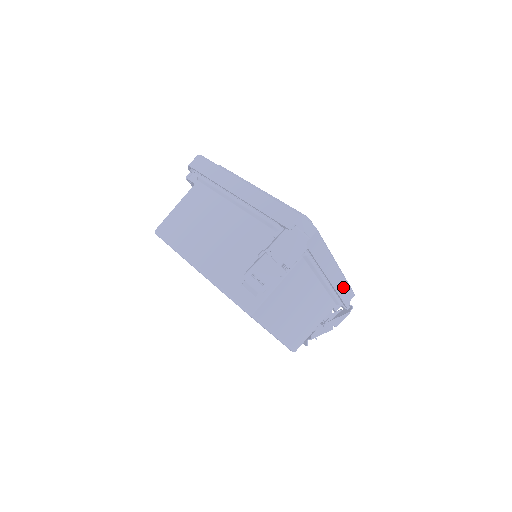
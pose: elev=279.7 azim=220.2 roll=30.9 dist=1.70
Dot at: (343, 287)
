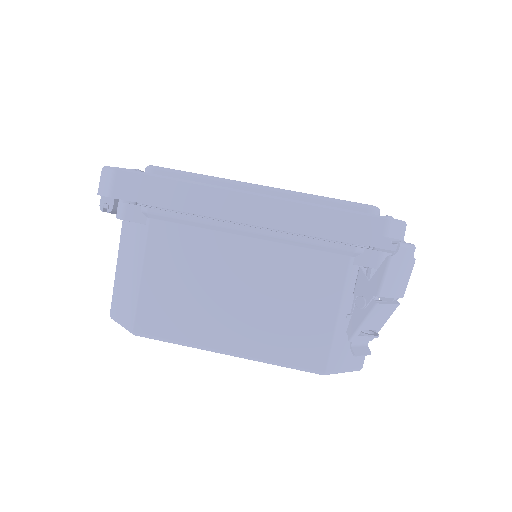
Dot at: occluded
